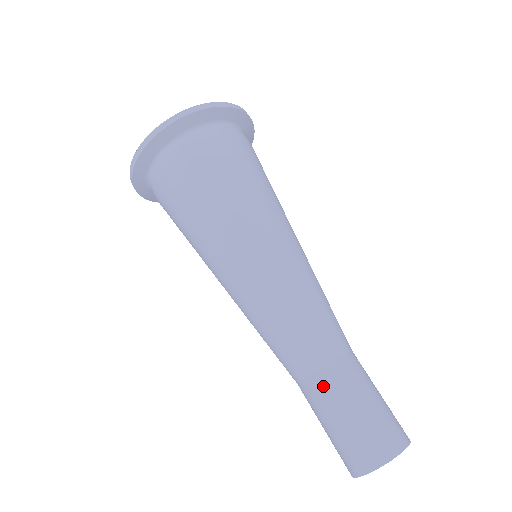
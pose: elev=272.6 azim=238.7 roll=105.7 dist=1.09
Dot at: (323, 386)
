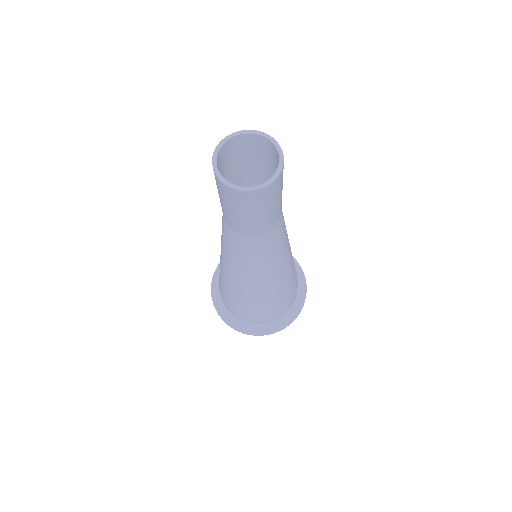
Dot at: (242, 179)
